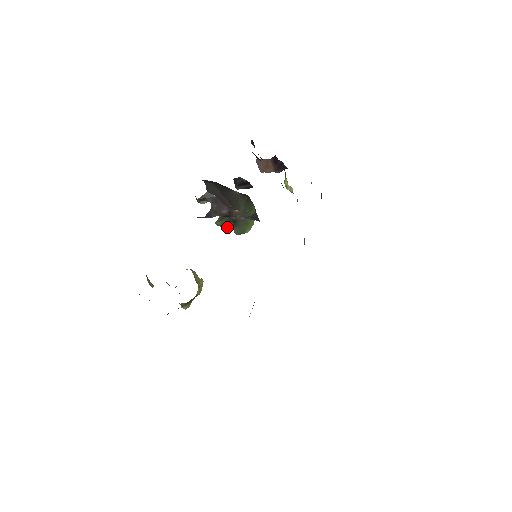
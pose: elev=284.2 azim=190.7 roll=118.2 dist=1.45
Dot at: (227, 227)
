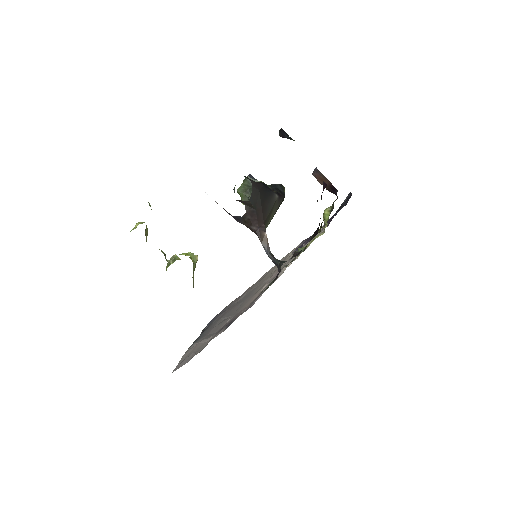
Dot at: occluded
